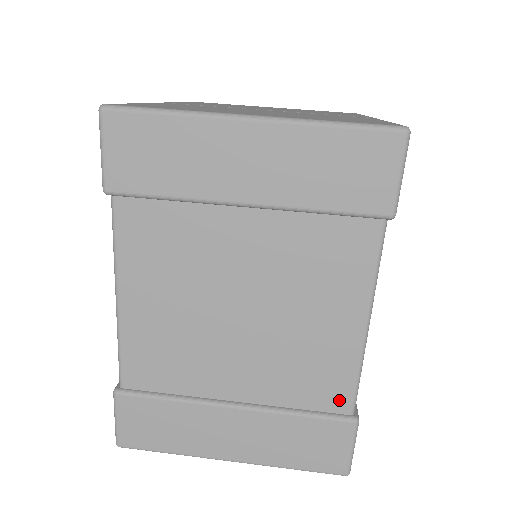
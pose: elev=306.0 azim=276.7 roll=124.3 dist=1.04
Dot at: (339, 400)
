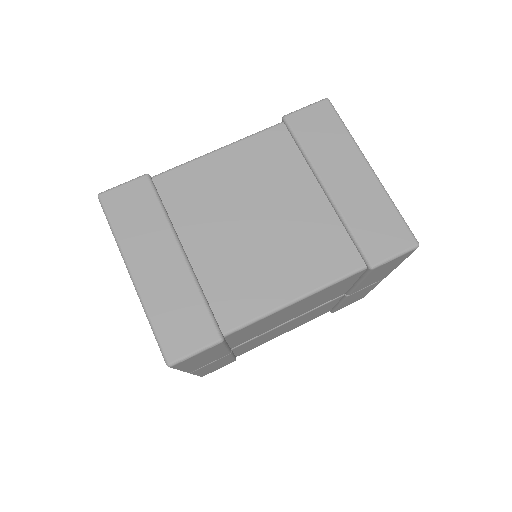
Dot at: (230, 318)
